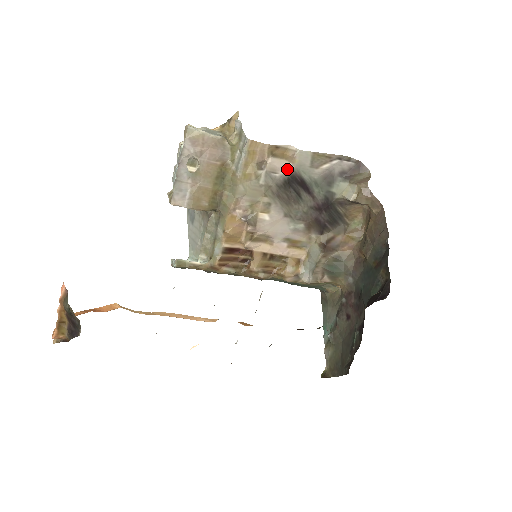
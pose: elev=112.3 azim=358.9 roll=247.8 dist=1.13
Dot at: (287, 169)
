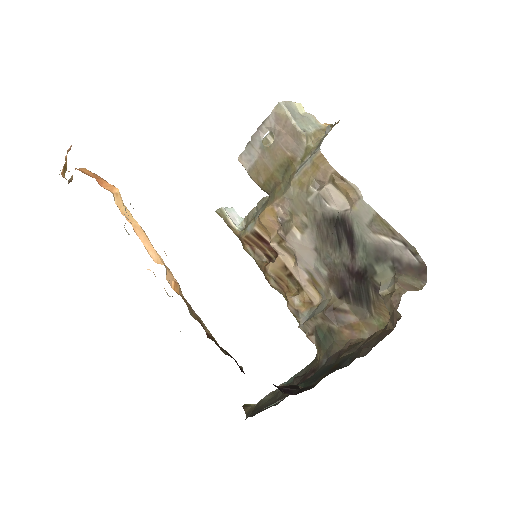
Dot at: (343, 208)
